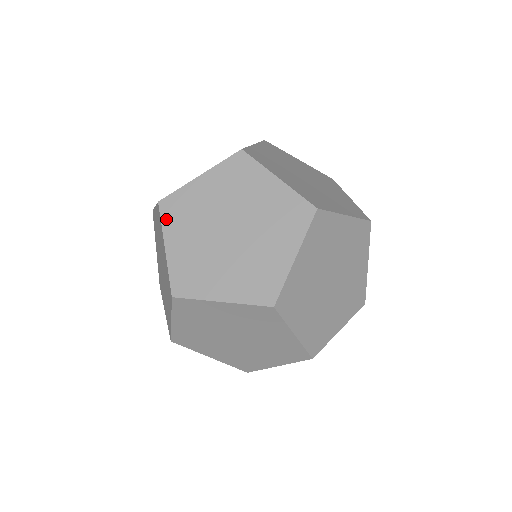
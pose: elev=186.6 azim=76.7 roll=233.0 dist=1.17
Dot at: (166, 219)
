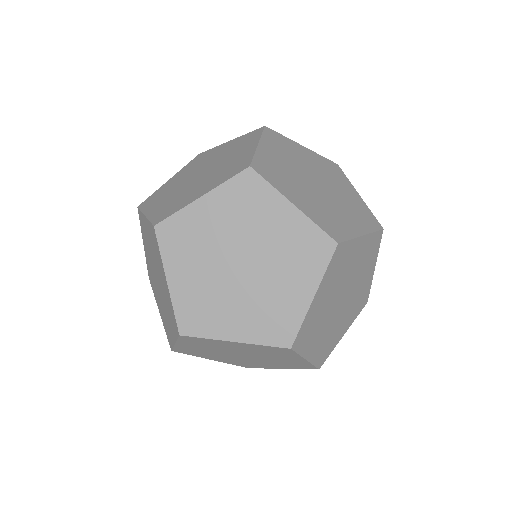
Dot at: (165, 248)
